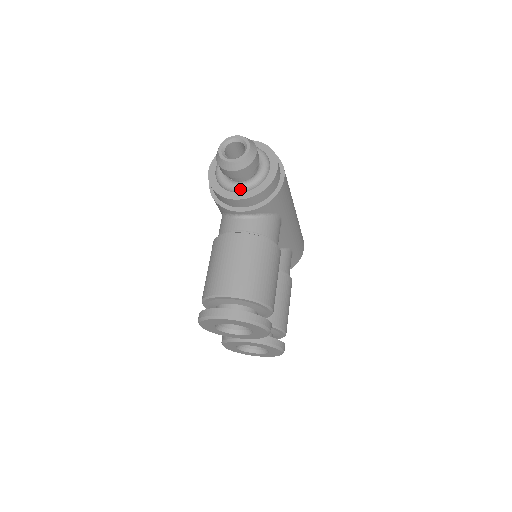
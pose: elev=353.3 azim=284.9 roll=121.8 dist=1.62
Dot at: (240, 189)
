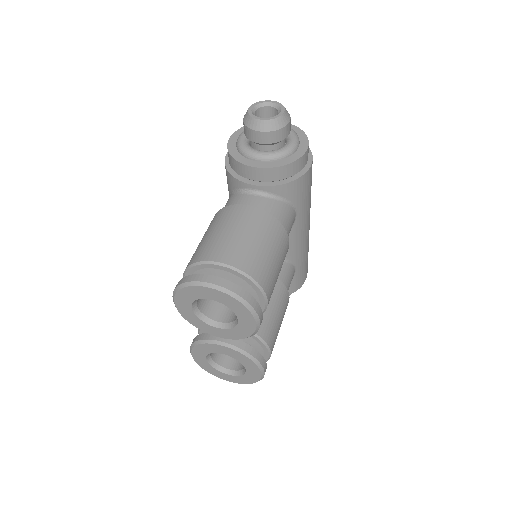
Dot at: (261, 157)
